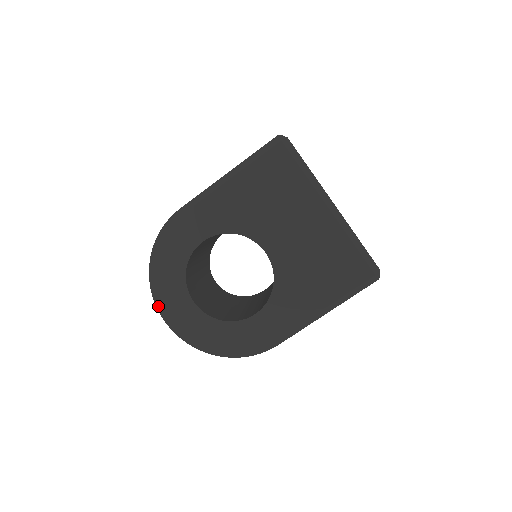
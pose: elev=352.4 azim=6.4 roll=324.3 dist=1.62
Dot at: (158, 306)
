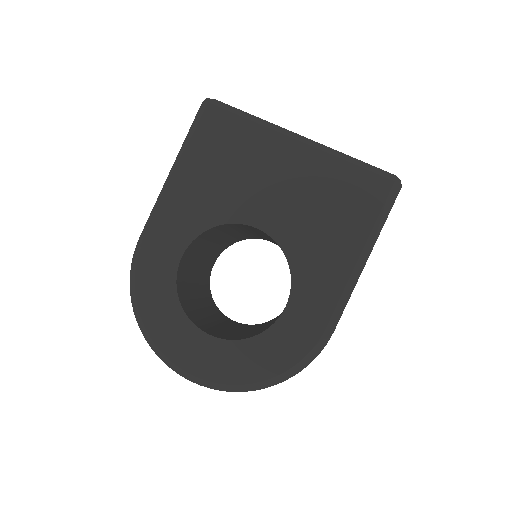
Dot at: (169, 364)
